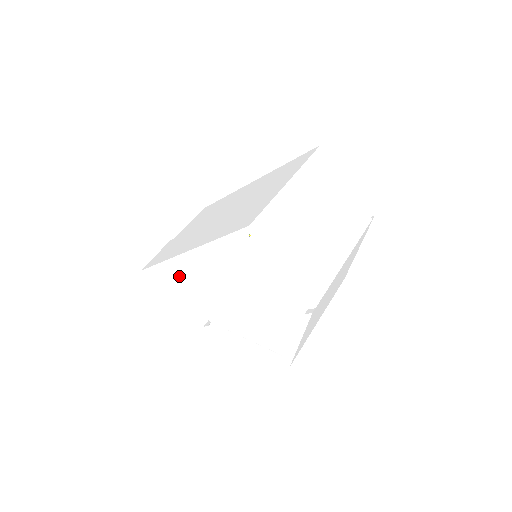
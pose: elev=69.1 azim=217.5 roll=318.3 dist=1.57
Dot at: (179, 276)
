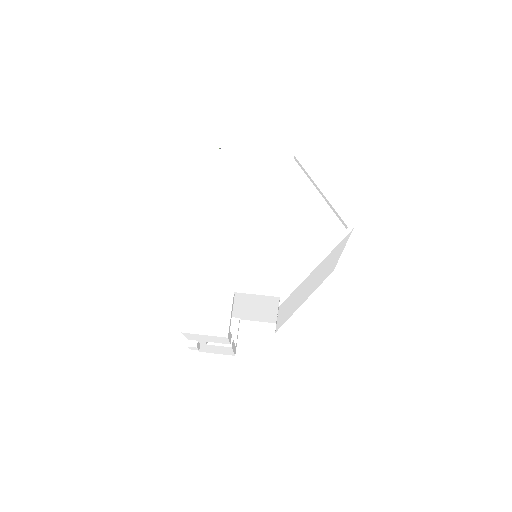
Dot at: (214, 272)
